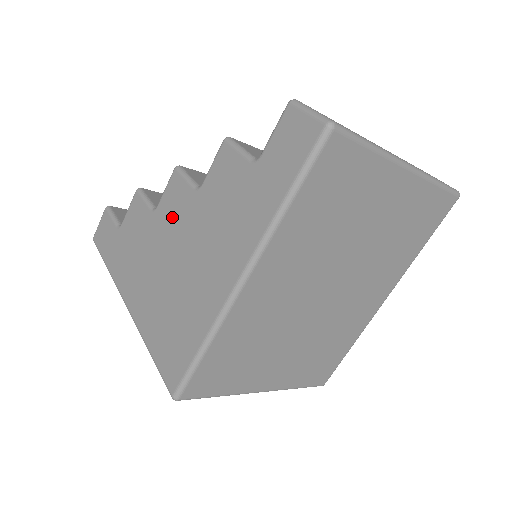
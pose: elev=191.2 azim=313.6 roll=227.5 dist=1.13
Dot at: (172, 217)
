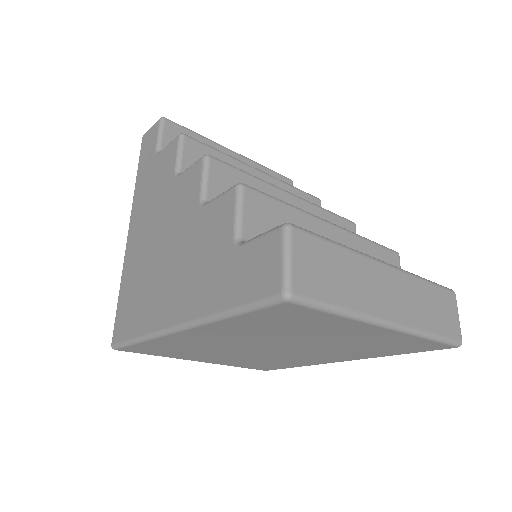
Dot at: (178, 203)
